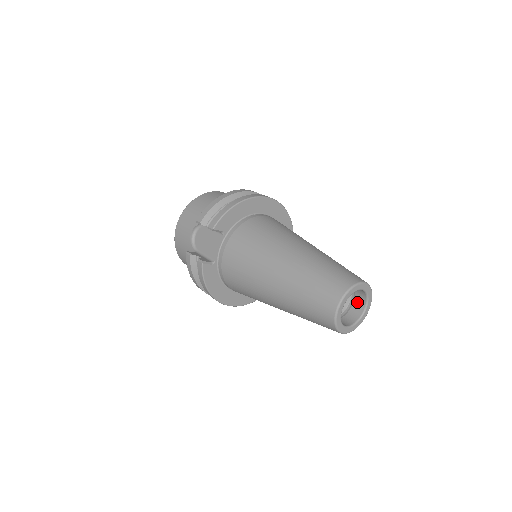
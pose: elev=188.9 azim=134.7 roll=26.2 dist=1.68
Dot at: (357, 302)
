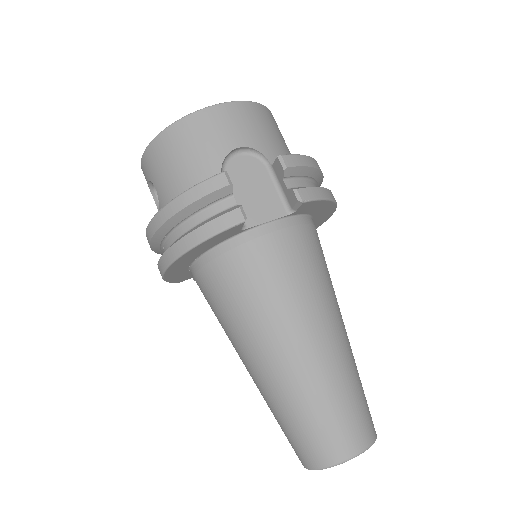
Dot at: occluded
